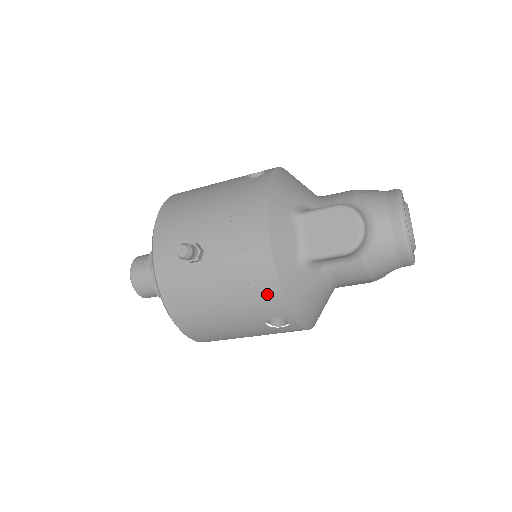
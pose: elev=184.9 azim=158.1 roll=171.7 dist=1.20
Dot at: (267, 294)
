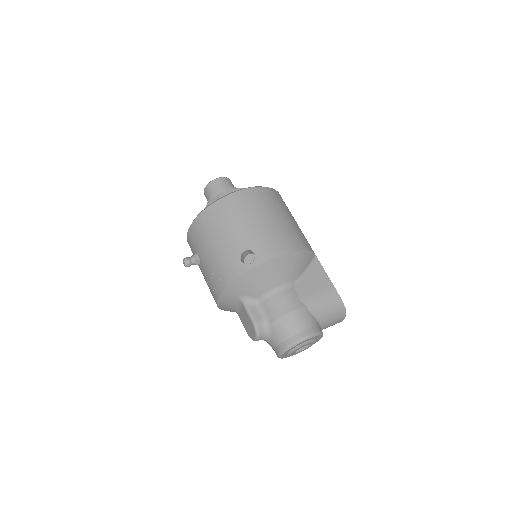
Dot at: occluded
